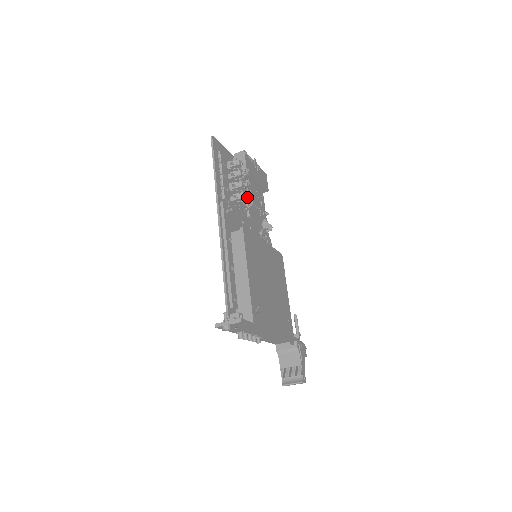
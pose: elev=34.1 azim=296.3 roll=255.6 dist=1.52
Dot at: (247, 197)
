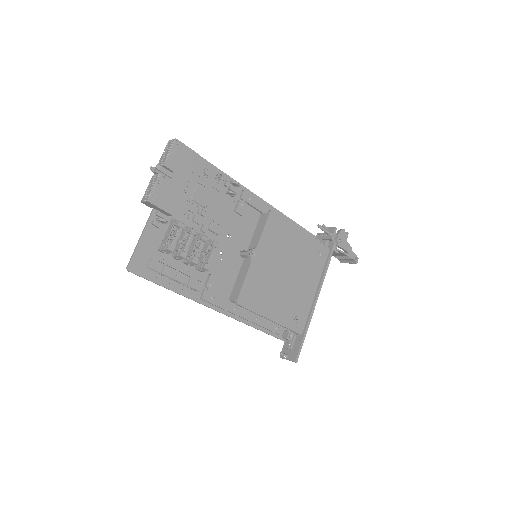
Dot at: (203, 240)
